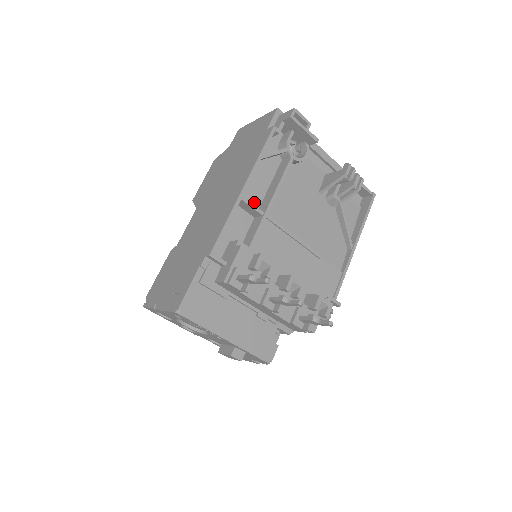
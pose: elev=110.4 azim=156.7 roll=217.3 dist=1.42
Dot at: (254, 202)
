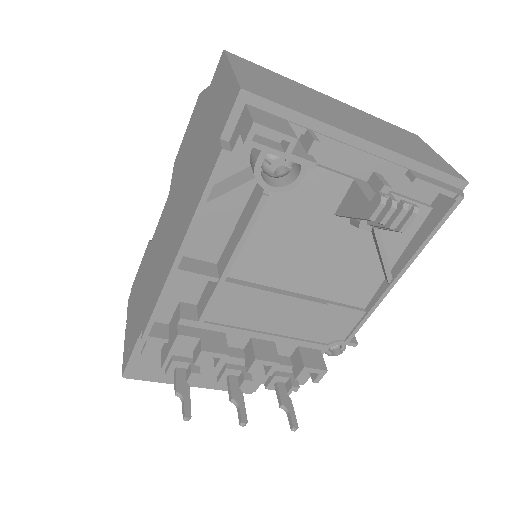
Dot at: (211, 250)
